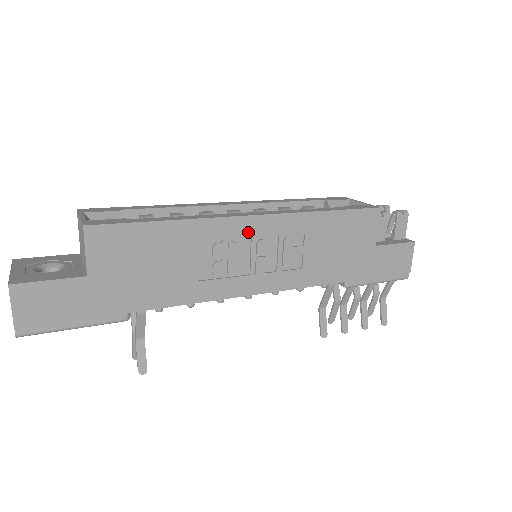
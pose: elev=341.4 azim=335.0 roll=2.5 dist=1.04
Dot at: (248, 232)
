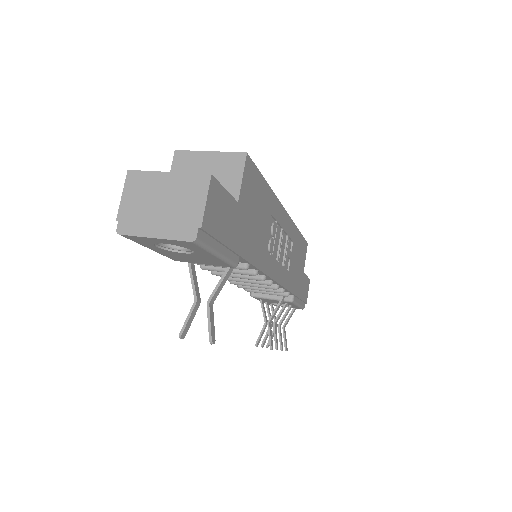
Dot at: (283, 223)
